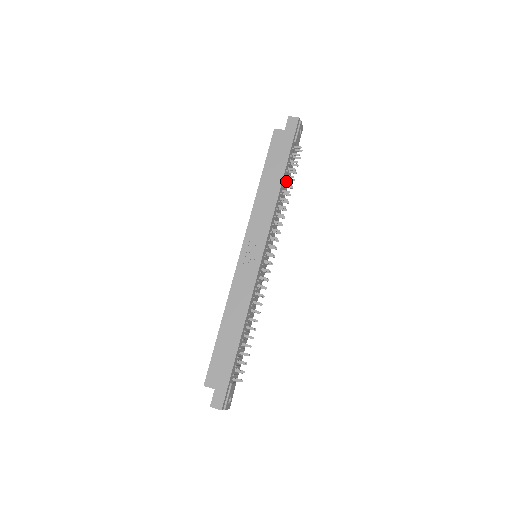
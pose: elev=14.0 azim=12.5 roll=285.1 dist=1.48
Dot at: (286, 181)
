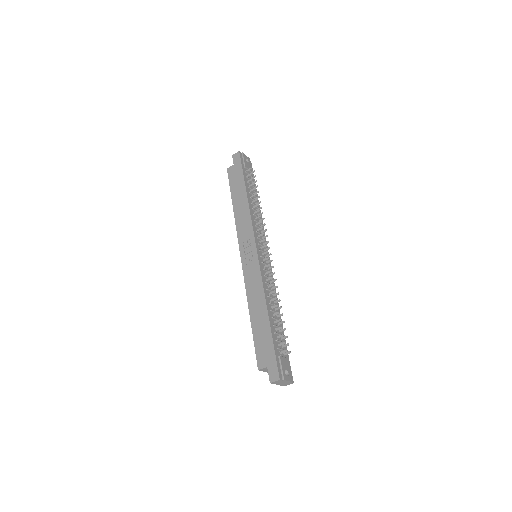
Dot at: (252, 195)
